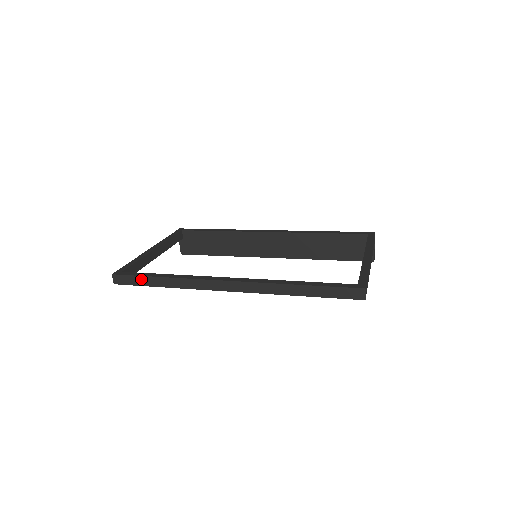
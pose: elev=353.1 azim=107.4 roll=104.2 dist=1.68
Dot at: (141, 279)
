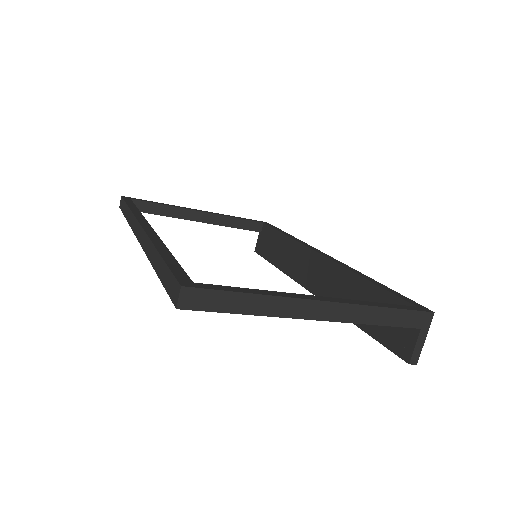
Dot at: (125, 206)
